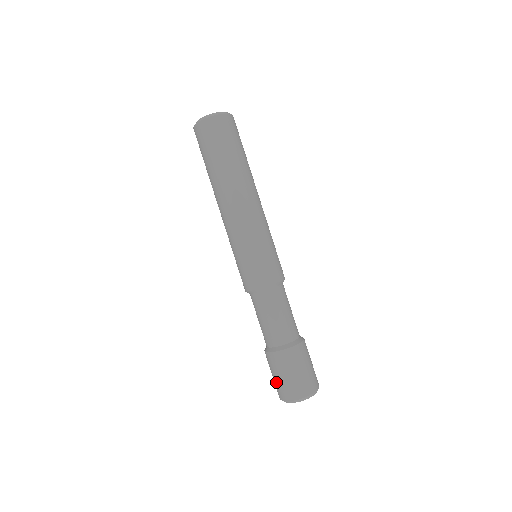
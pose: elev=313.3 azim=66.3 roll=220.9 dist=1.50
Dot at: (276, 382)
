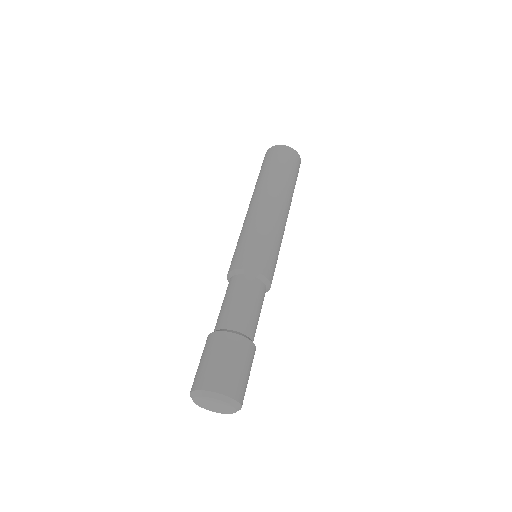
Dot at: occluded
